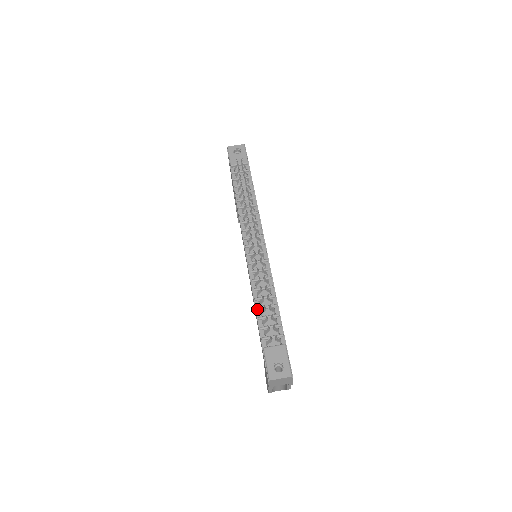
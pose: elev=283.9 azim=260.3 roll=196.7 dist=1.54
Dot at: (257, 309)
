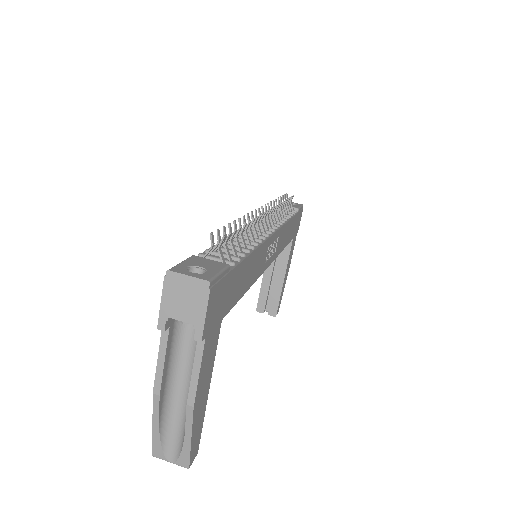
Dot at: occluded
